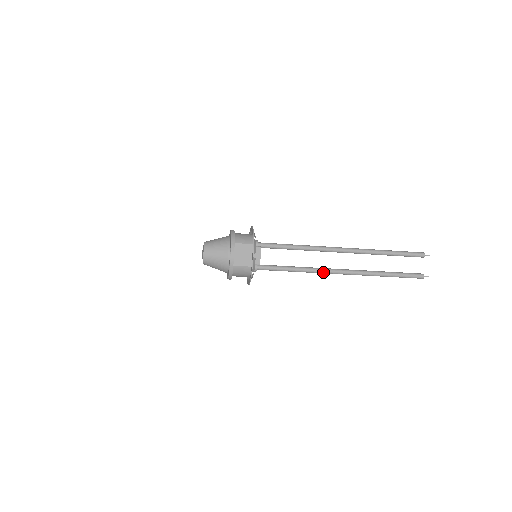
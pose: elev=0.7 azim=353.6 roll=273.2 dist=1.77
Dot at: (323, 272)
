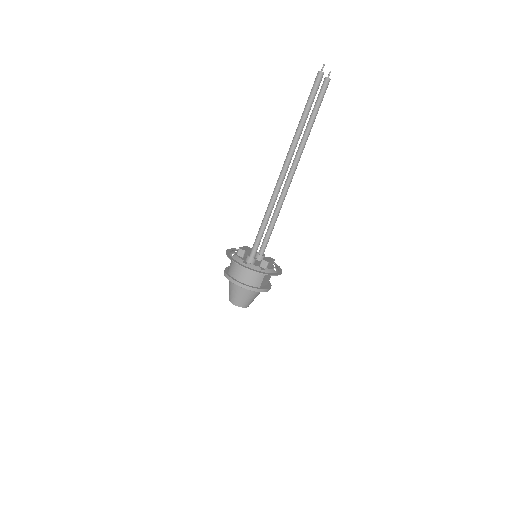
Dot at: (287, 191)
